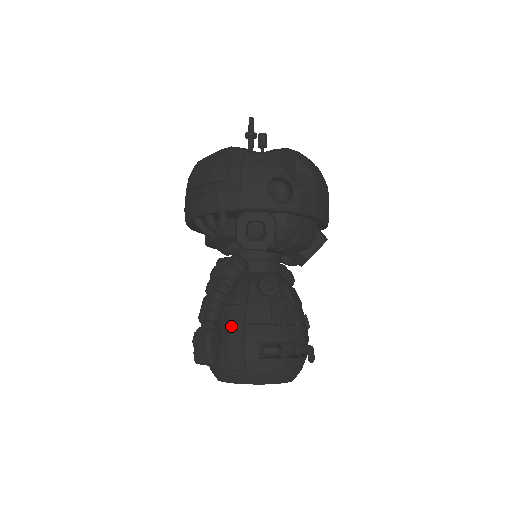
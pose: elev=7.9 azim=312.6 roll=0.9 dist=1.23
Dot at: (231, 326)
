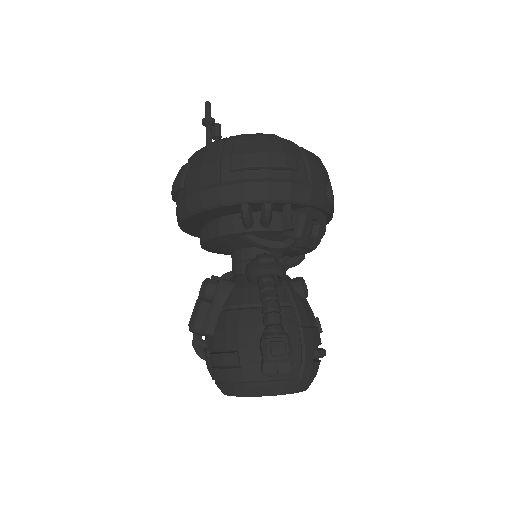
Dot at: (289, 330)
